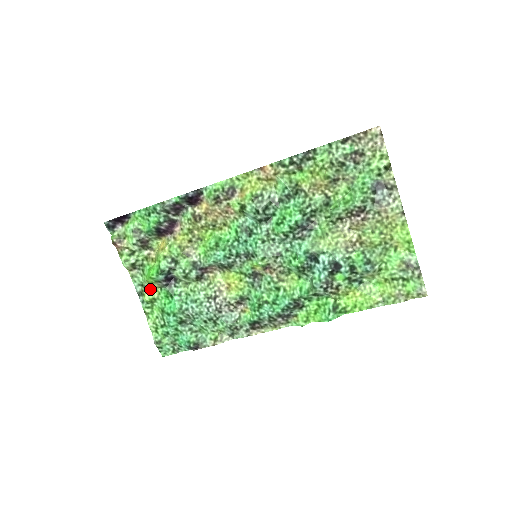
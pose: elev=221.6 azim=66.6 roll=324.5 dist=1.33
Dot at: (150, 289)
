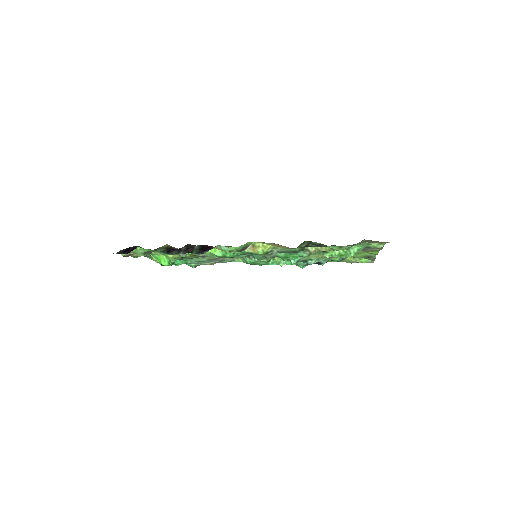
Dot at: occluded
